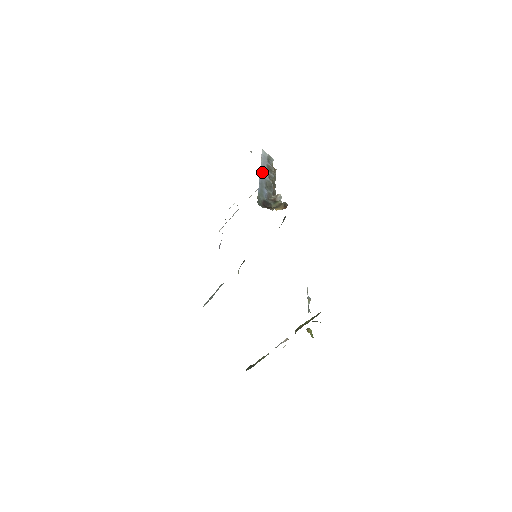
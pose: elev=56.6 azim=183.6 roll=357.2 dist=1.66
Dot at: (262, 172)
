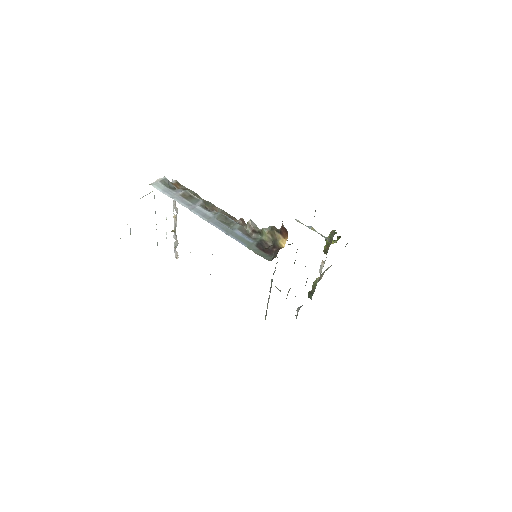
Dot at: (202, 216)
